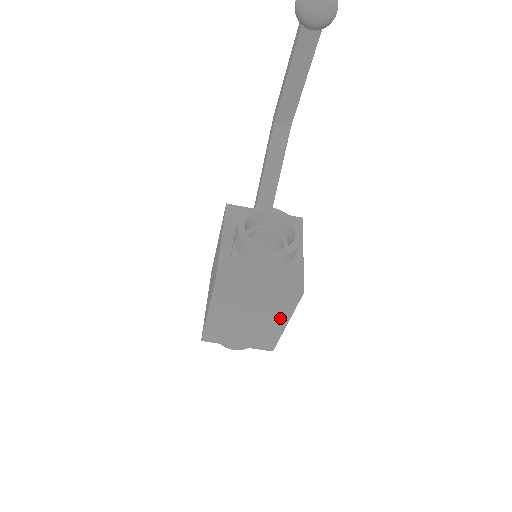
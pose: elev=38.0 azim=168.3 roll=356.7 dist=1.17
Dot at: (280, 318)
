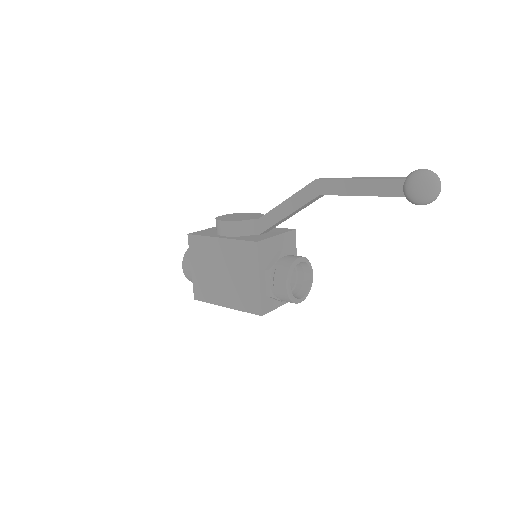
Dot at: occluded
